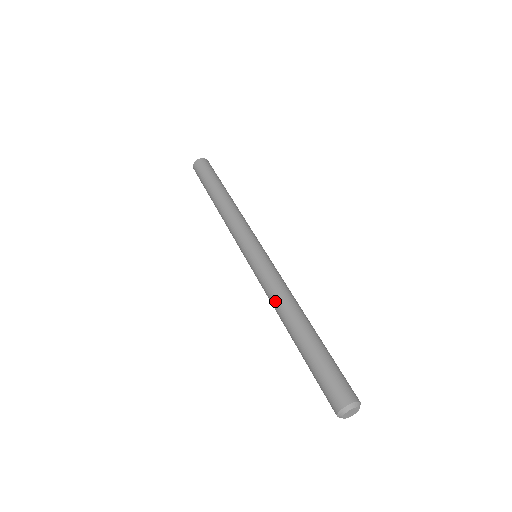
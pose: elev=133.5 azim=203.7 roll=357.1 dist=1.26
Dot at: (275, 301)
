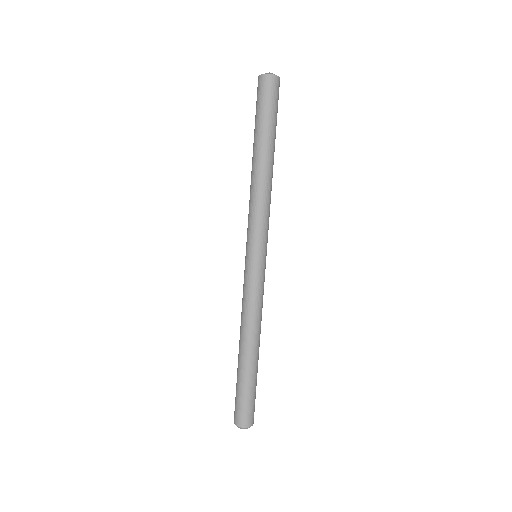
Dot at: (250, 321)
